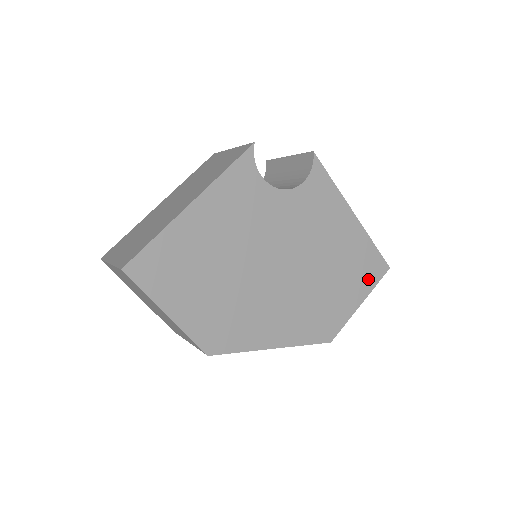
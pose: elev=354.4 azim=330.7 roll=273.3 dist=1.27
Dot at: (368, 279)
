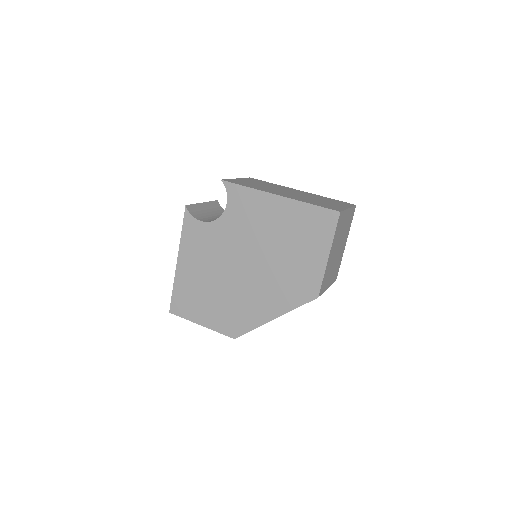
Dot at: (323, 234)
